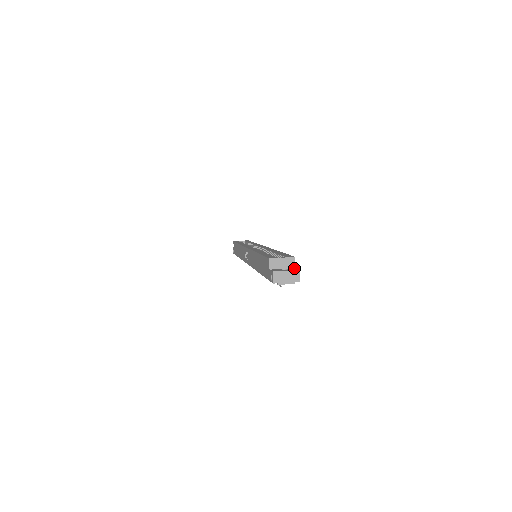
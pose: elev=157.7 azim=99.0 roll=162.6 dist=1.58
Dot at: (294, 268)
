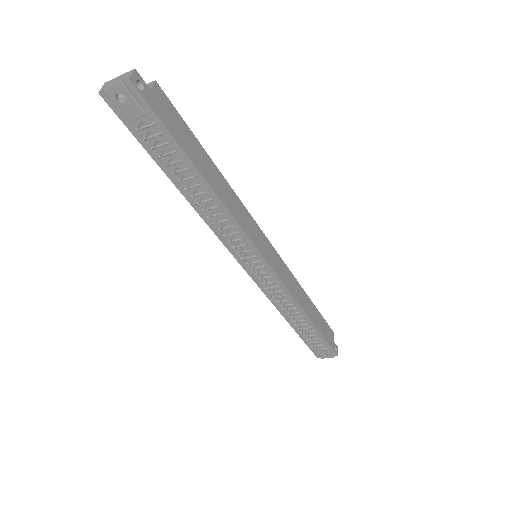
Dot at: (145, 86)
